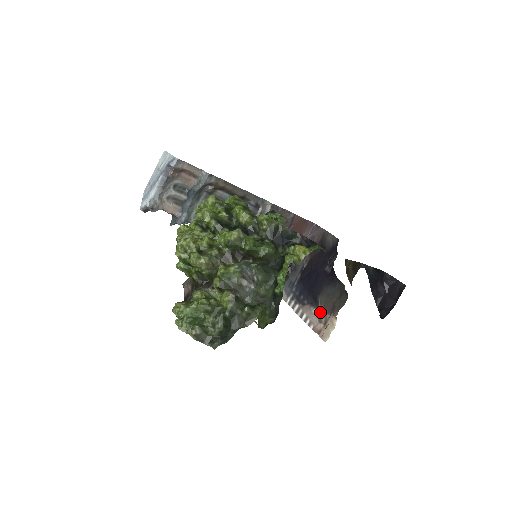
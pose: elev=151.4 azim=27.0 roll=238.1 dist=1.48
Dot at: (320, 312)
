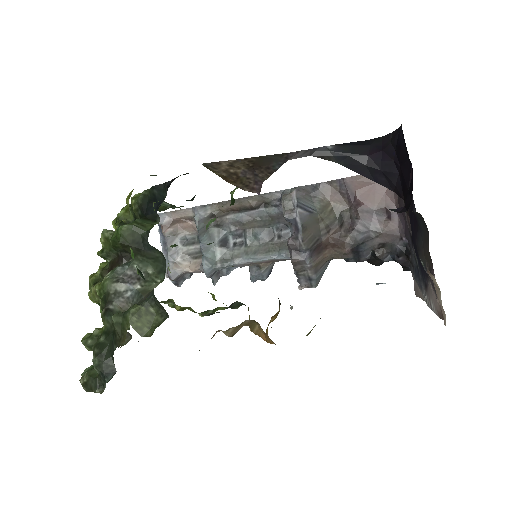
Dot at: (430, 281)
